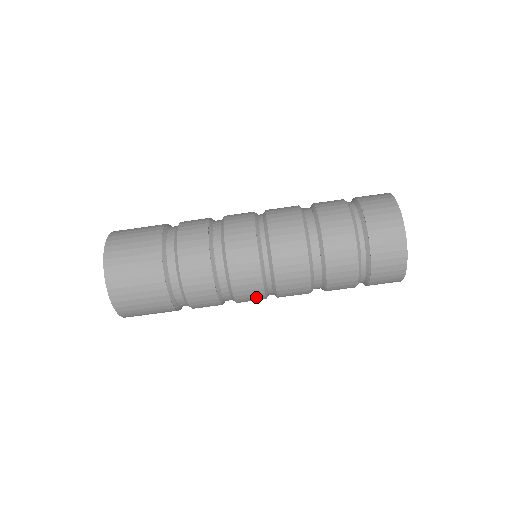
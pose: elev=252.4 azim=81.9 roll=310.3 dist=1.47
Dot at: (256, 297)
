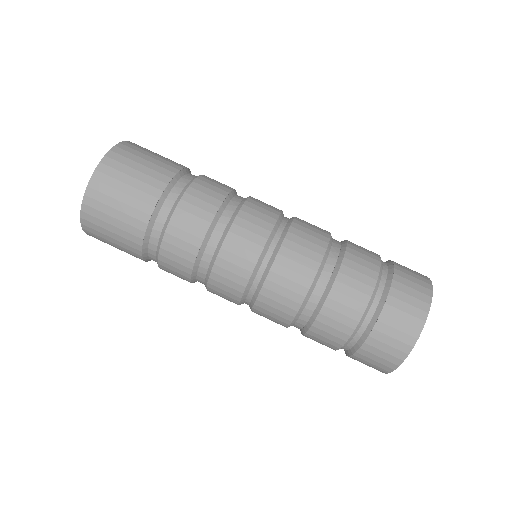
Dot at: (229, 299)
